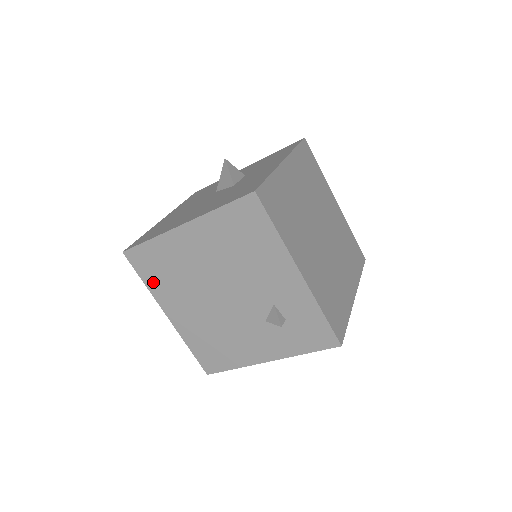
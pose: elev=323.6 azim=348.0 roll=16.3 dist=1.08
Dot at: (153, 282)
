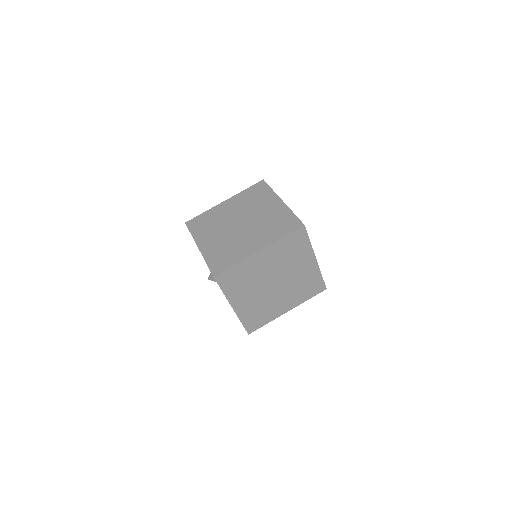
Dot at: occluded
